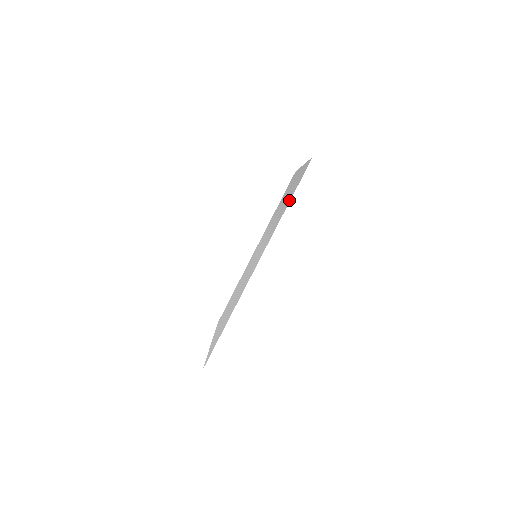
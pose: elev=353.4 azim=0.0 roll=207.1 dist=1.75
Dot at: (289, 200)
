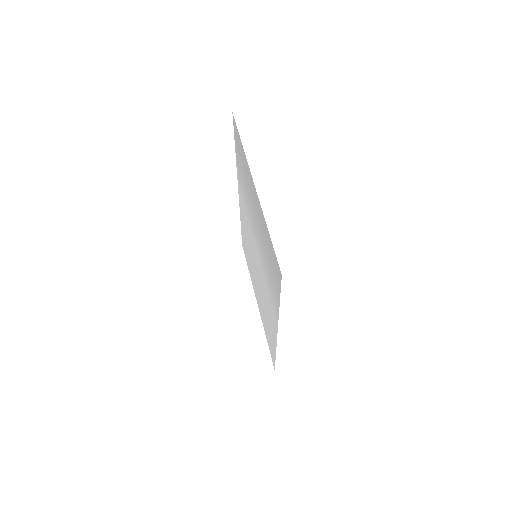
Dot at: (276, 291)
